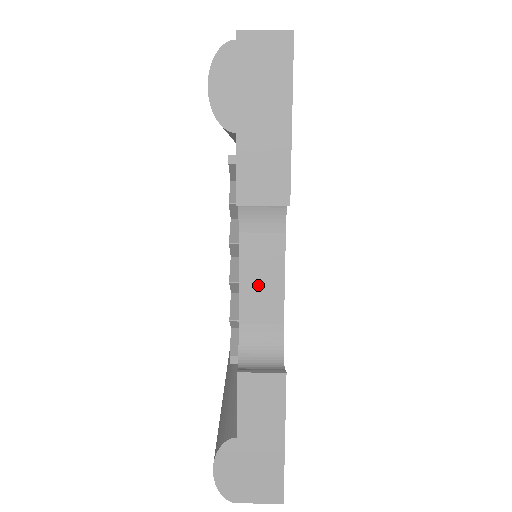
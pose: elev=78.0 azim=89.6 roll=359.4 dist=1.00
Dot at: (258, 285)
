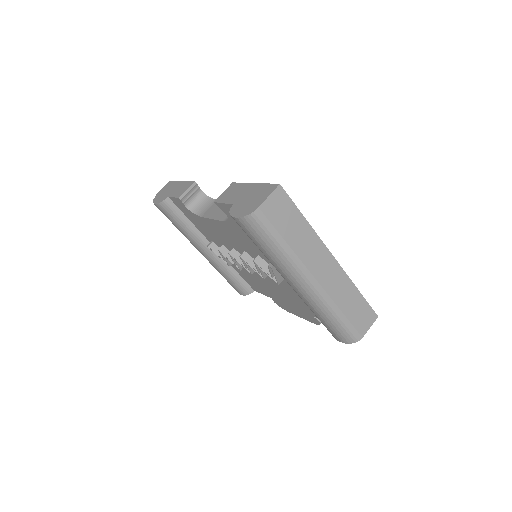
Dot at: (220, 212)
